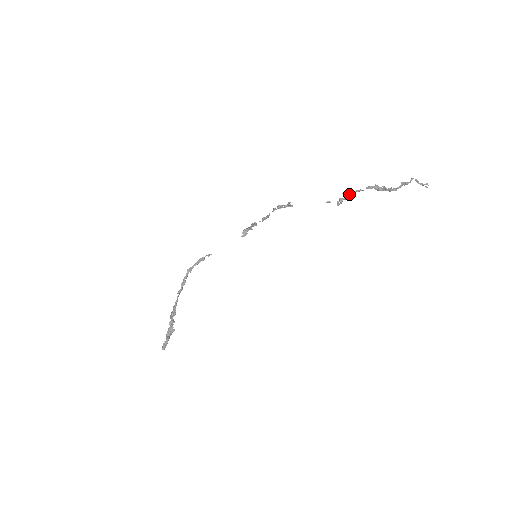
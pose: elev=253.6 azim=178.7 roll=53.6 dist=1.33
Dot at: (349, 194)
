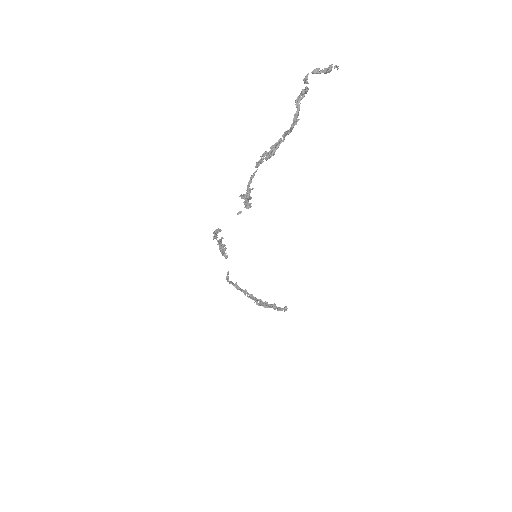
Dot at: (245, 194)
